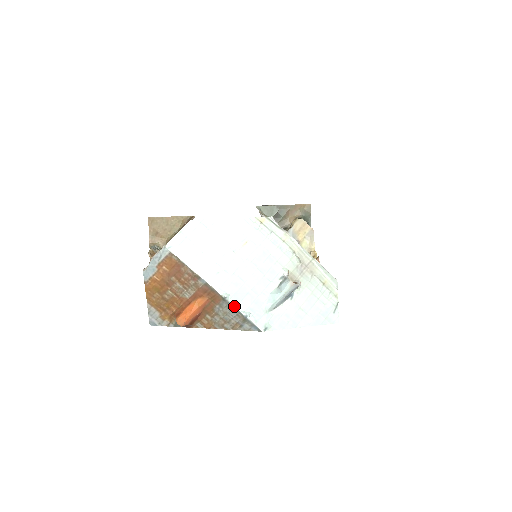
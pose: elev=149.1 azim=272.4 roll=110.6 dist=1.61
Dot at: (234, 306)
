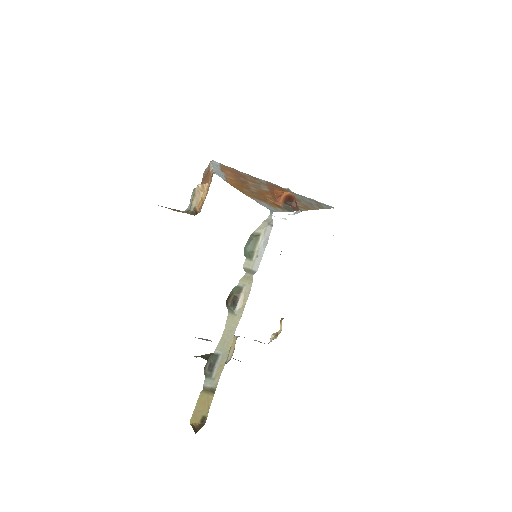
Dot at: (299, 195)
